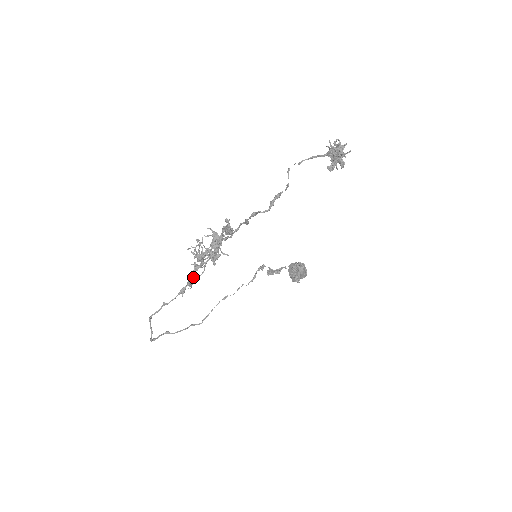
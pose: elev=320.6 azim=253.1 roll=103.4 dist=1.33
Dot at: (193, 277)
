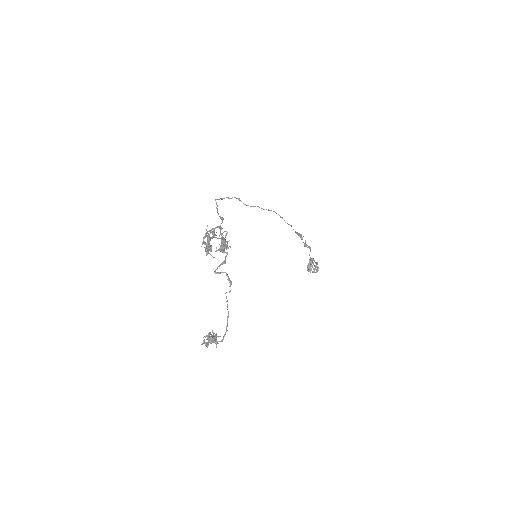
Dot at: occluded
